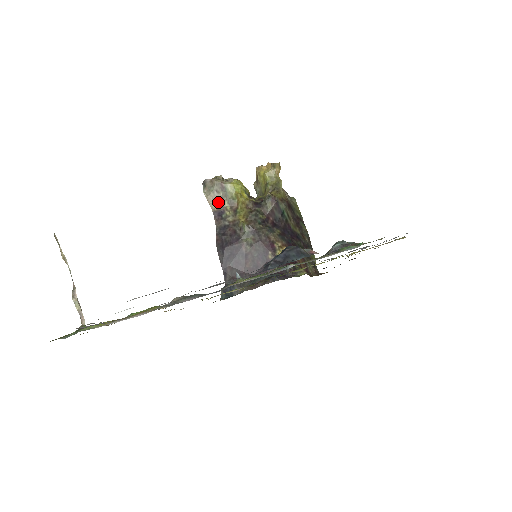
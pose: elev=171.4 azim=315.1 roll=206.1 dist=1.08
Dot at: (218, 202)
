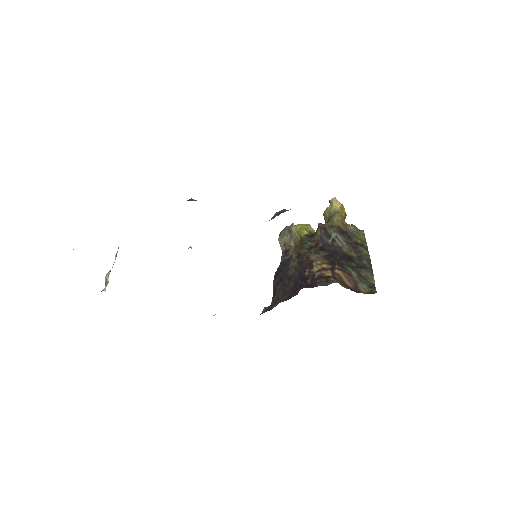
Dot at: (287, 244)
